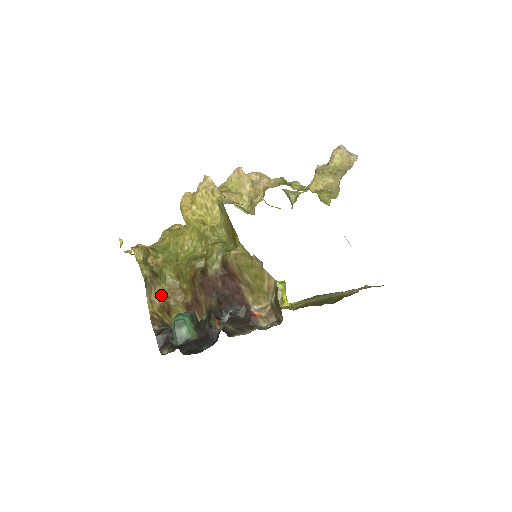
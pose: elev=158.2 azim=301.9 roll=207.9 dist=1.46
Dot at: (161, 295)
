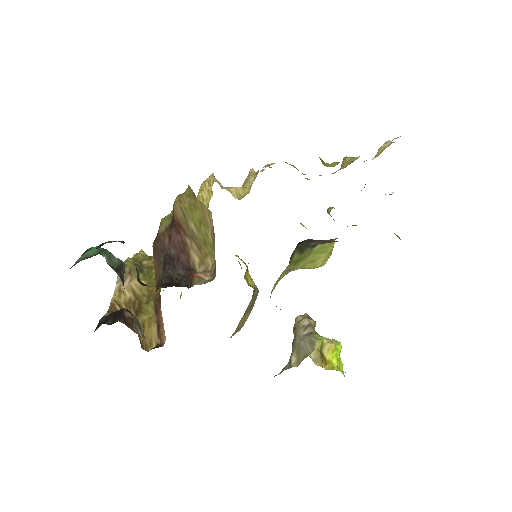
Dot at: (136, 290)
